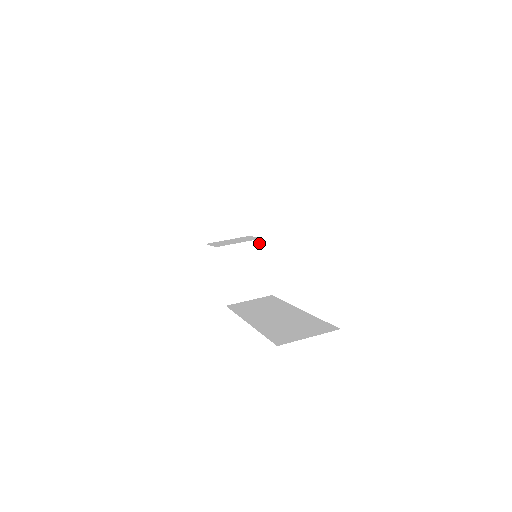
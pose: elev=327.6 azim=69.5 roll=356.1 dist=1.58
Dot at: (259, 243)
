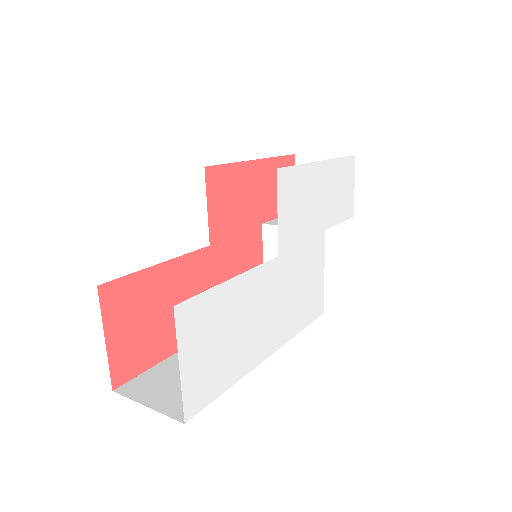
Dot at: occluded
